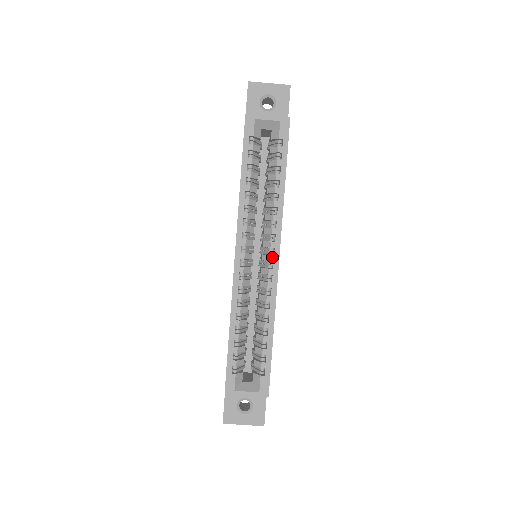
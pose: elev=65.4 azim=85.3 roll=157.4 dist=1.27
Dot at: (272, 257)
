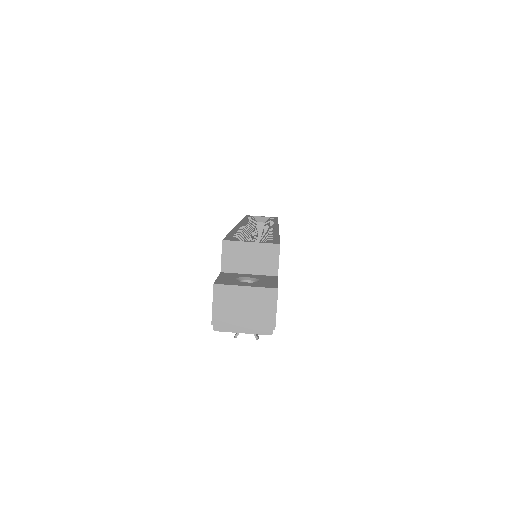
Dot at: (272, 226)
